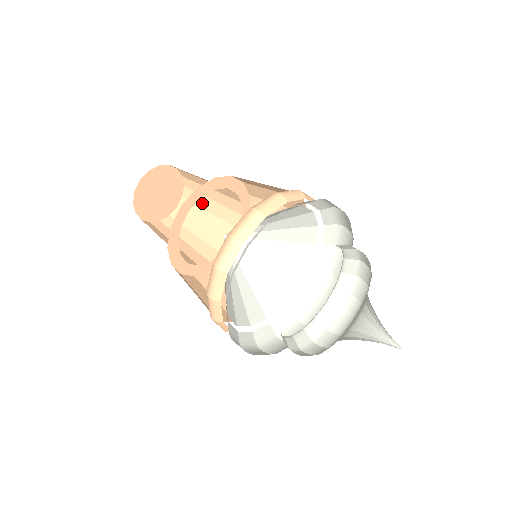
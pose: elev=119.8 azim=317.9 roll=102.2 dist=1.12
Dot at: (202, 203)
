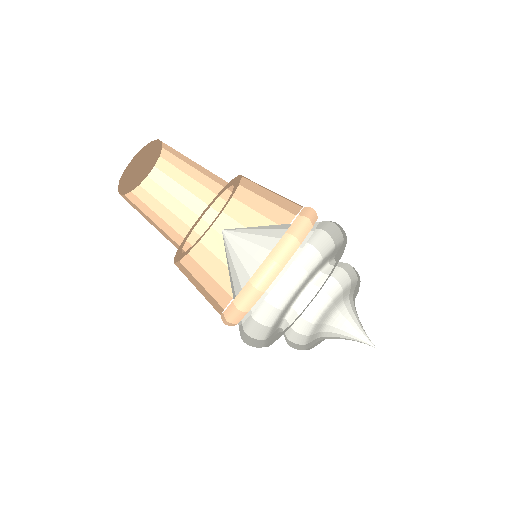
Dot at: (187, 161)
